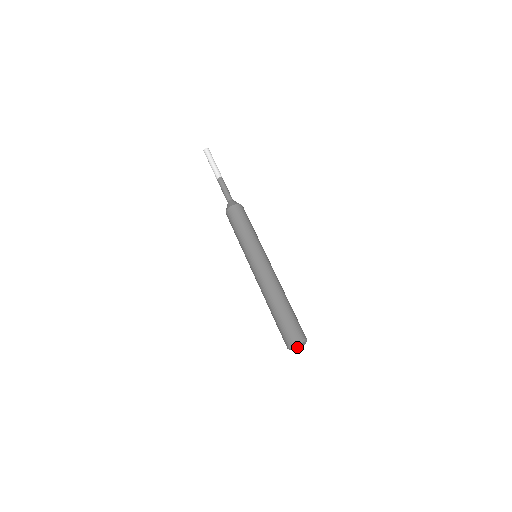
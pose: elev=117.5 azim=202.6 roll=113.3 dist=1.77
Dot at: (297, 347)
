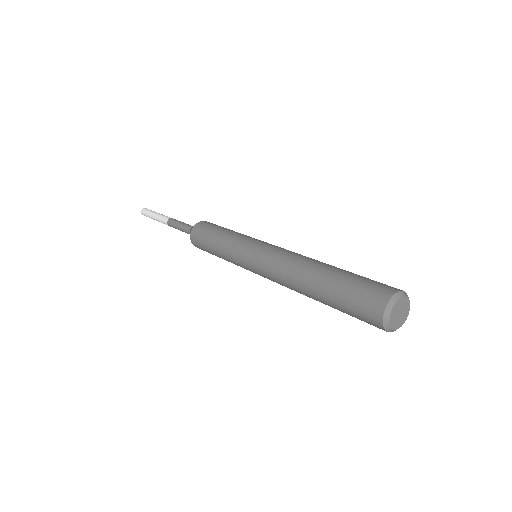
Dot at: (395, 318)
